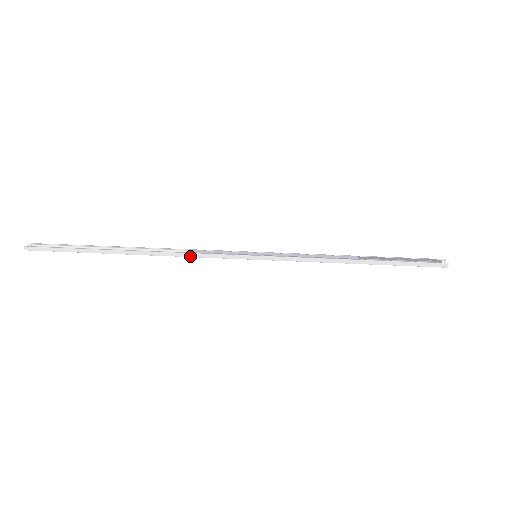
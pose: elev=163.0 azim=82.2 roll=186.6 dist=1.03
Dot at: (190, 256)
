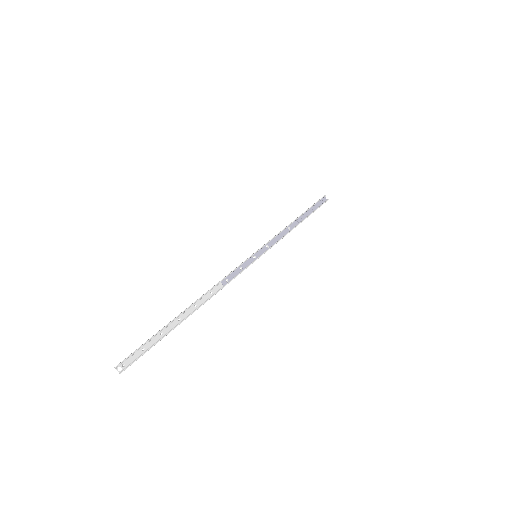
Dot at: occluded
